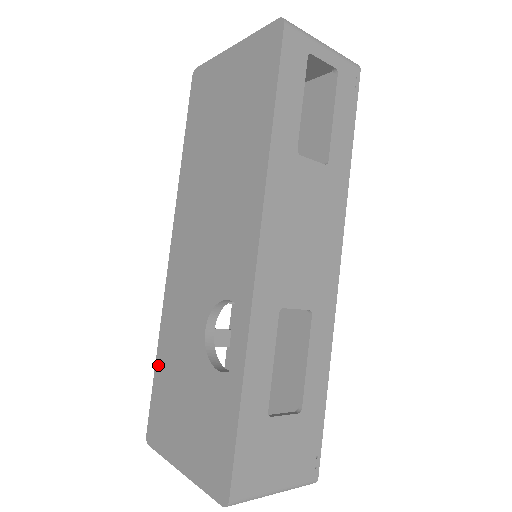
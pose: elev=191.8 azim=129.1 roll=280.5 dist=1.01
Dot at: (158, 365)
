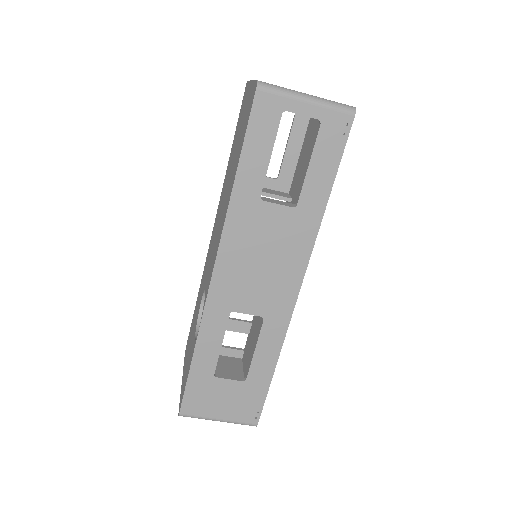
Dot at: (195, 307)
